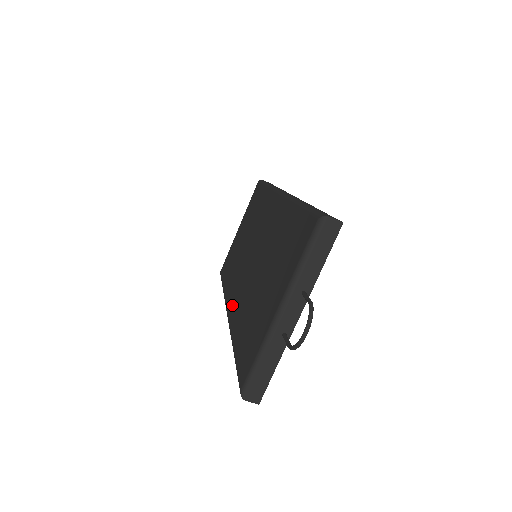
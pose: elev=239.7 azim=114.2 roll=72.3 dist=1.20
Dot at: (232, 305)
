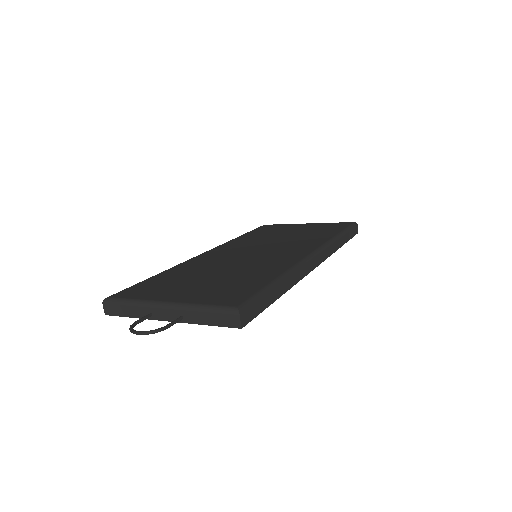
Dot at: (209, 254)
